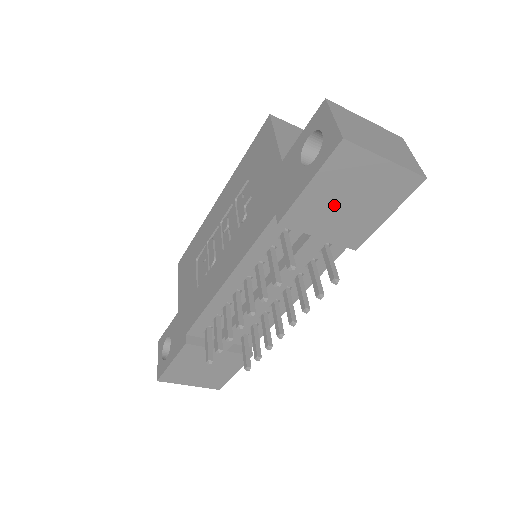
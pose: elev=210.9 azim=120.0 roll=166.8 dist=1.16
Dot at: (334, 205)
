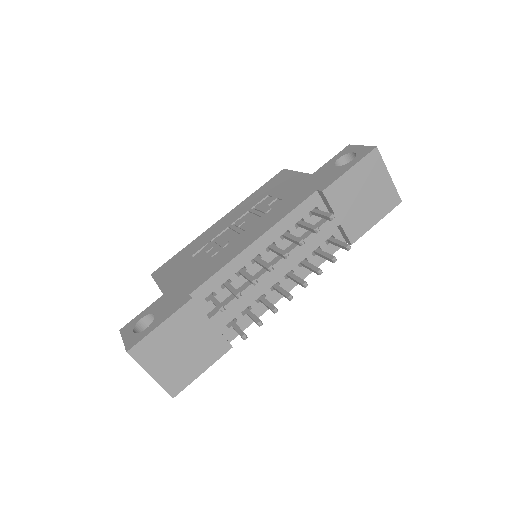
Dot at: (355, 194)
